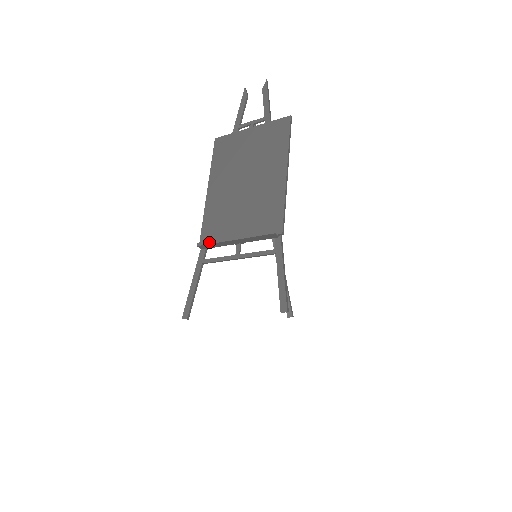
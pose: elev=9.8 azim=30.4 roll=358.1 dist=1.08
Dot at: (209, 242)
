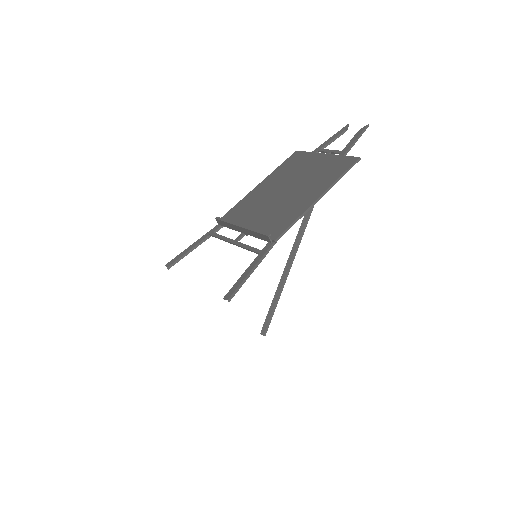
Dot at: (224, 220)
